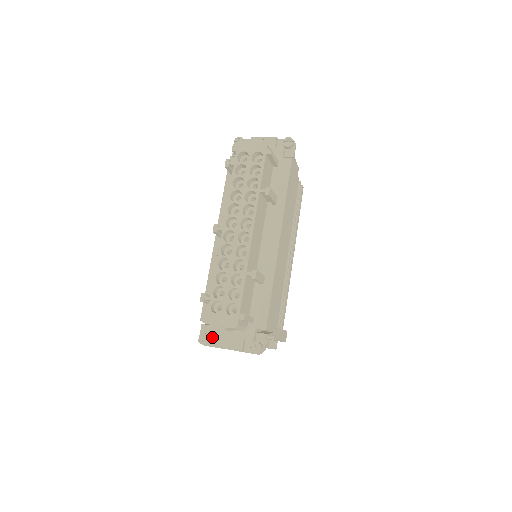
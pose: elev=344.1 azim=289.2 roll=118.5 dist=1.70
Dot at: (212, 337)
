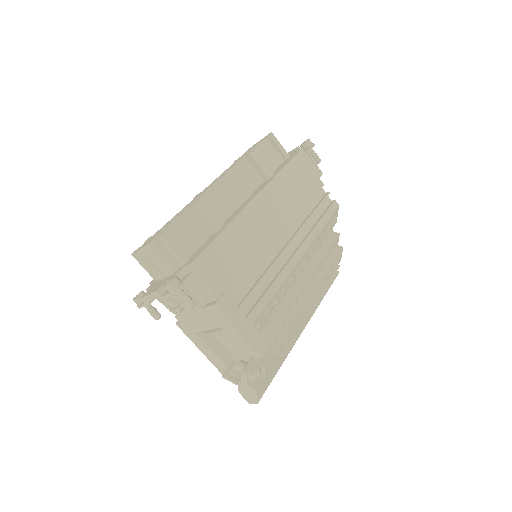
Dot at: occluded
